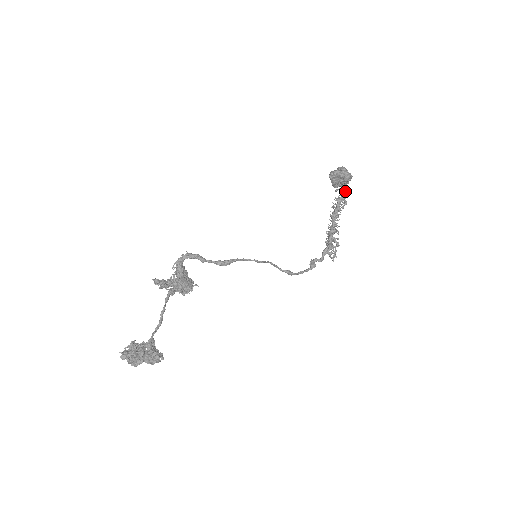
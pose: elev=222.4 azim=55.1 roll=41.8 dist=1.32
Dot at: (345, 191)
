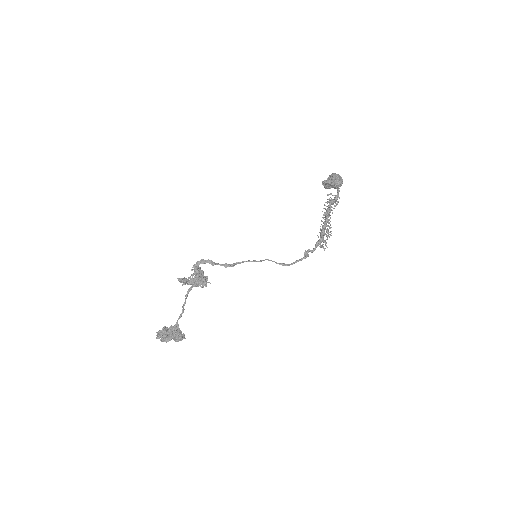
Dot at: (337, 193)
